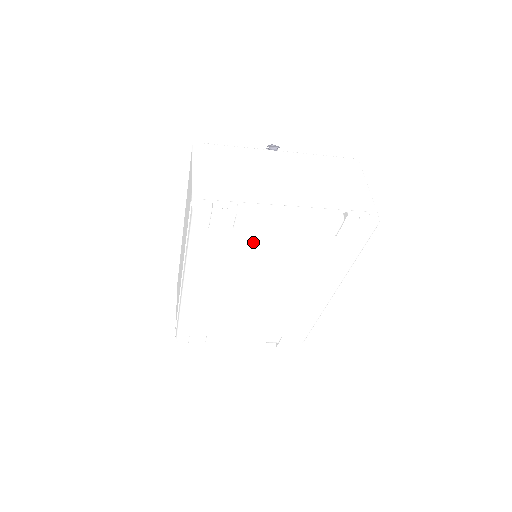
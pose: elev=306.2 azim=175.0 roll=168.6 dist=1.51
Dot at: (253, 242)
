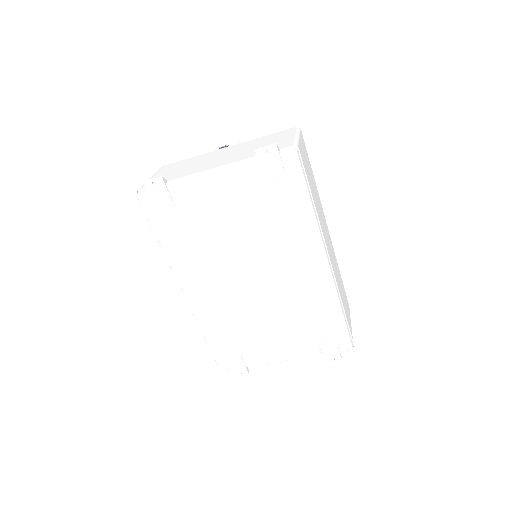
Dot at: (201, 215)
